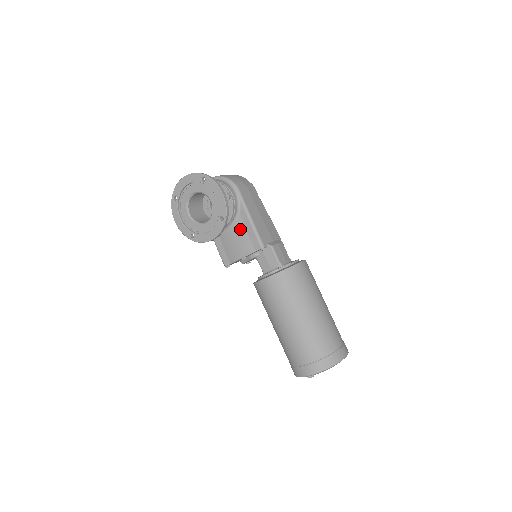
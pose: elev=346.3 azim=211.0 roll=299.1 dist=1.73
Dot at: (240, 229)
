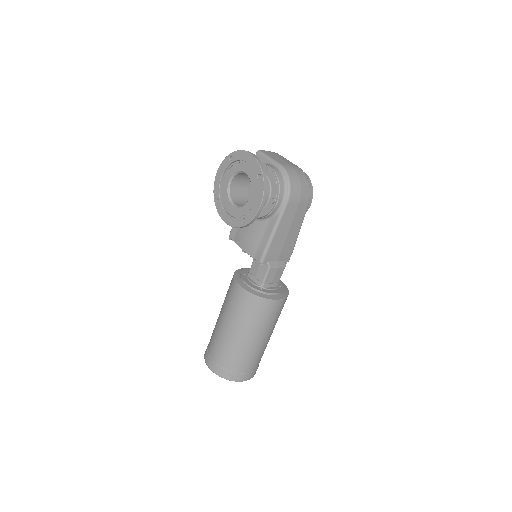
Dot at: (260, 230)
